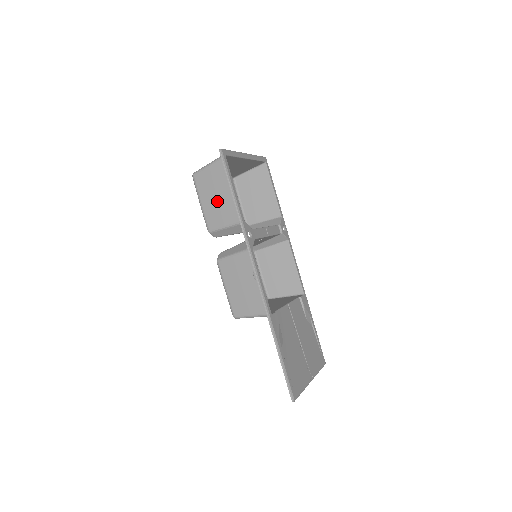
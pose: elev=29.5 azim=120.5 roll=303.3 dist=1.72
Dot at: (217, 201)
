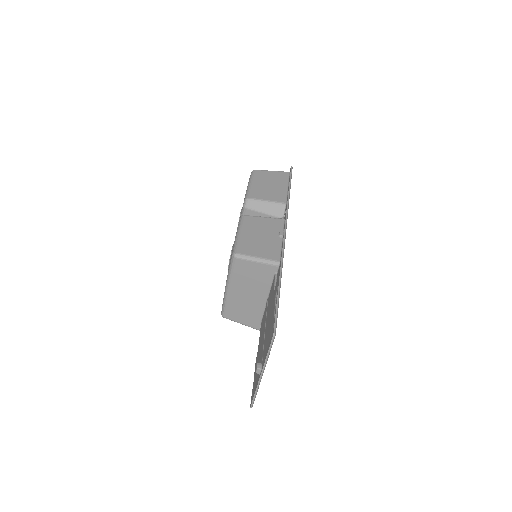
Dot at: (269, 187)
